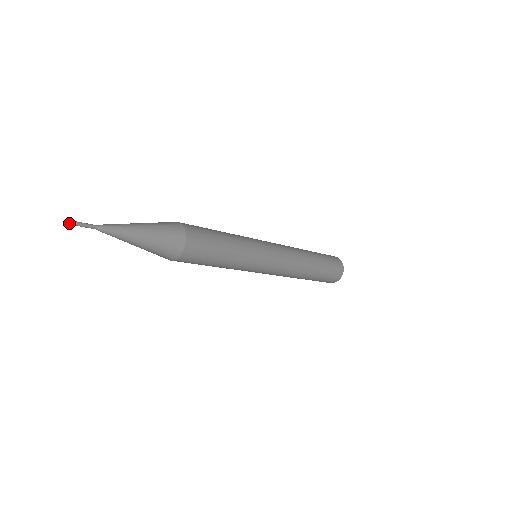
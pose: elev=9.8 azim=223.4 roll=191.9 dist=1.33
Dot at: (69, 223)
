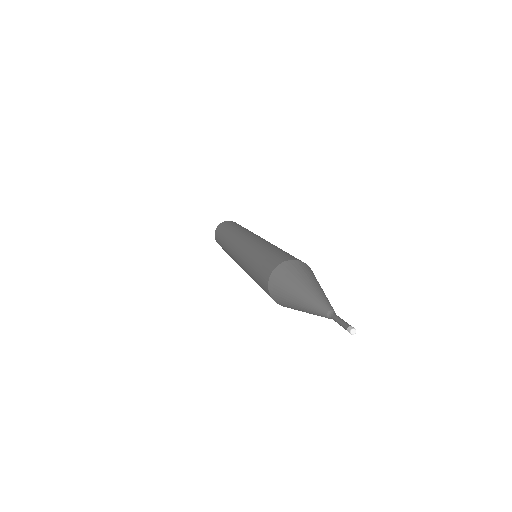
Dot at: (353, 330)
